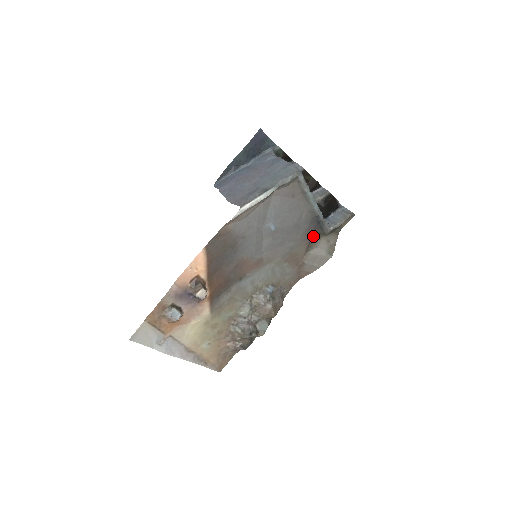
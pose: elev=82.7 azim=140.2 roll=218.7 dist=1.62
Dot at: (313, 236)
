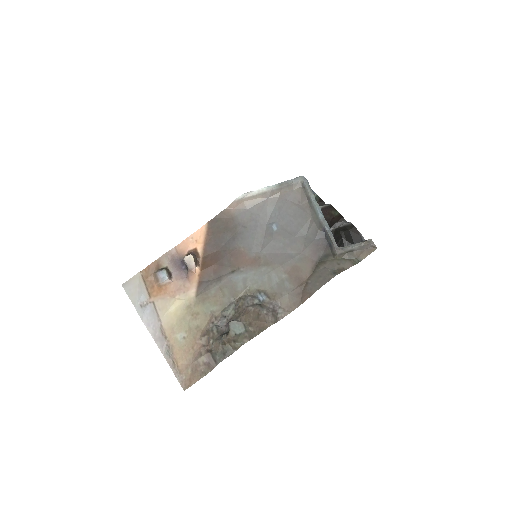
Dot at: (322, 255)
